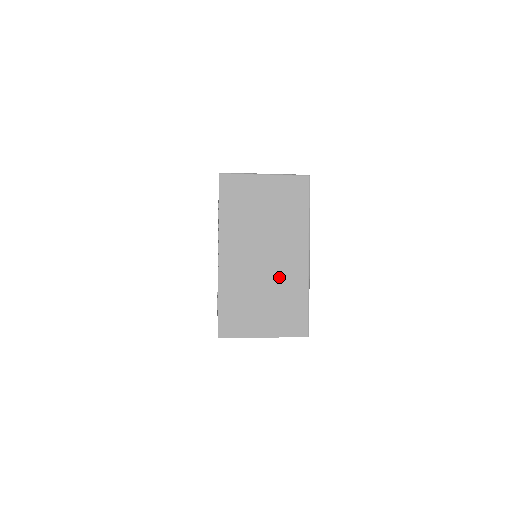
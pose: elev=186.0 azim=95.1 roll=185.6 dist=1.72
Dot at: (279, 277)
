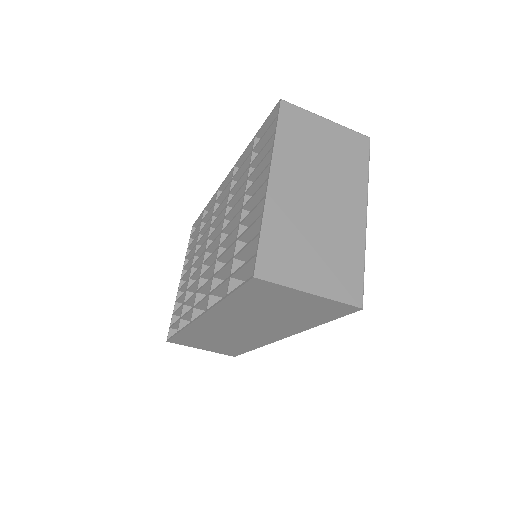
Dot at: (334, 227)
